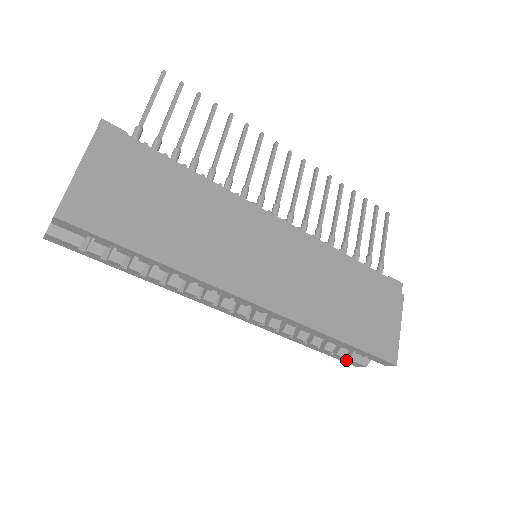
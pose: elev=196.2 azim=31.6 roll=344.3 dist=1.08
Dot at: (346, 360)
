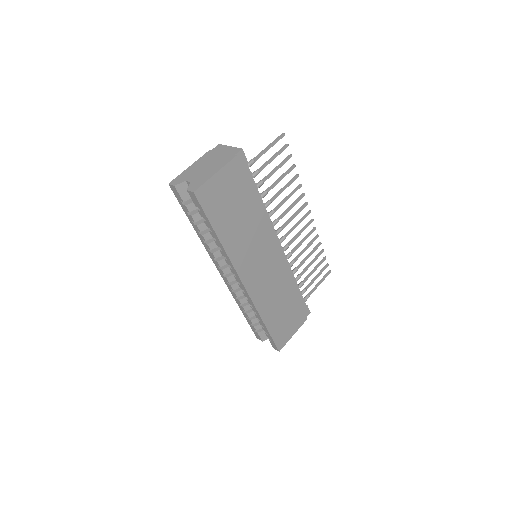
Dot at: (255, 332)
